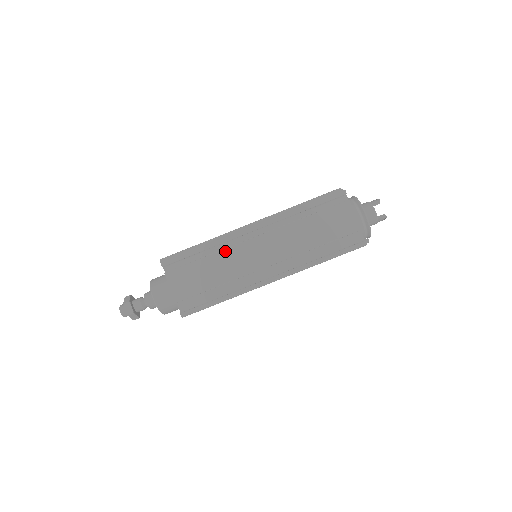
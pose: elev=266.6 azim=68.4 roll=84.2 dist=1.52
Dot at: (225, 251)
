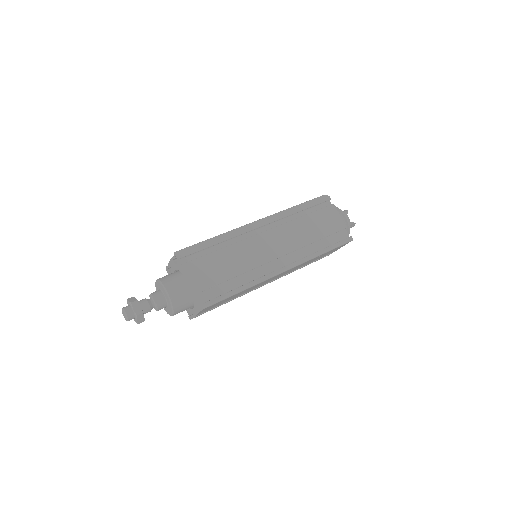
Dot at: (238, 244)
